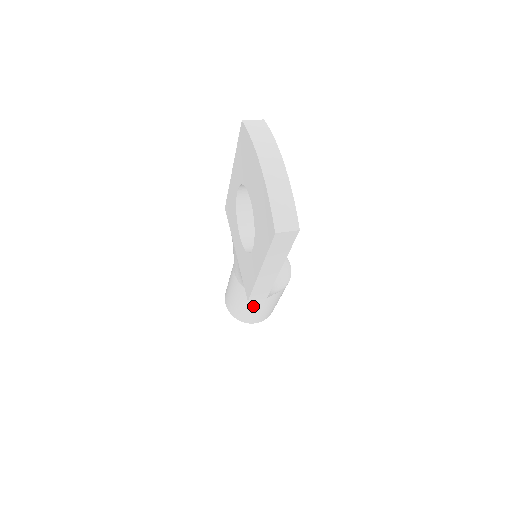
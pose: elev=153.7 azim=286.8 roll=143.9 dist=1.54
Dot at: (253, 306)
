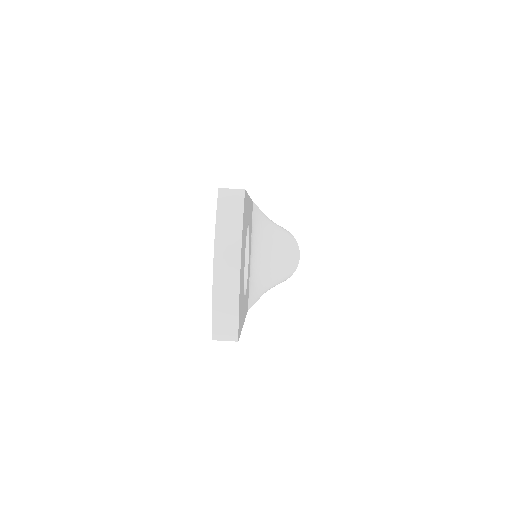
Dot at: occluded
